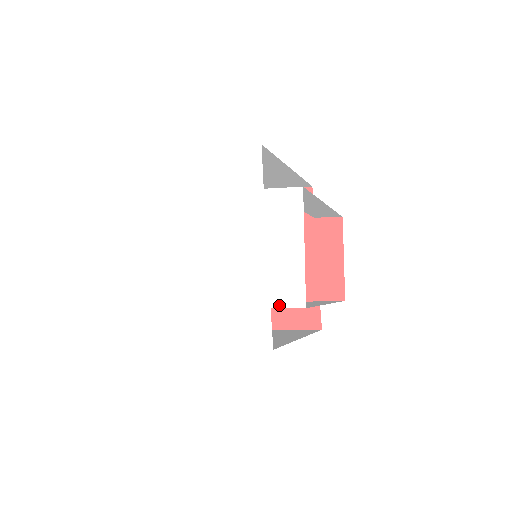
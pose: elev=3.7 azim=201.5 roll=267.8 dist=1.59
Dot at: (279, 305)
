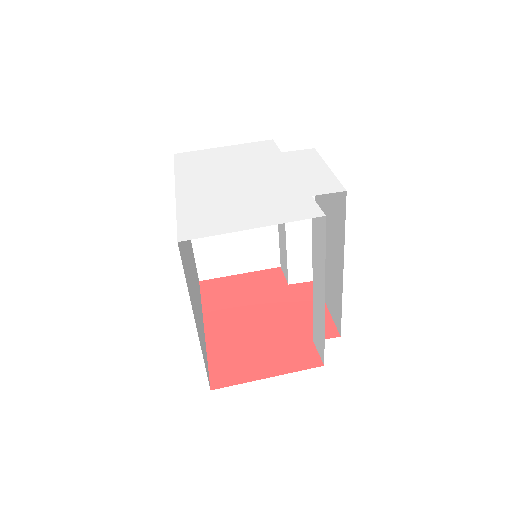
Dot at: (320, 193)
